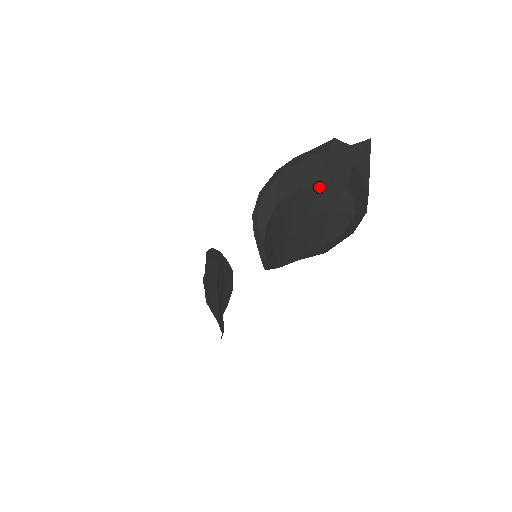
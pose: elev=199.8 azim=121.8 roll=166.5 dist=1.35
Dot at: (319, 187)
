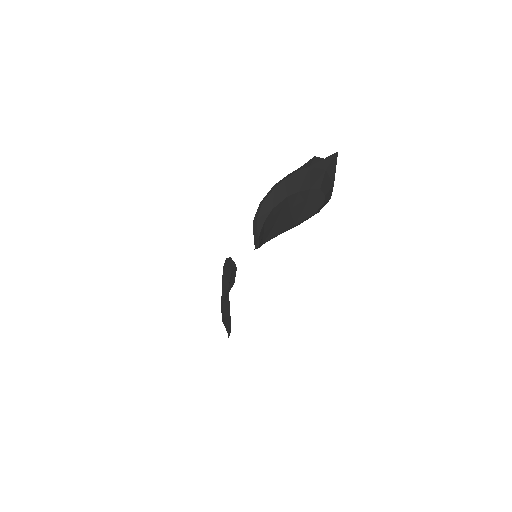
Dot at: (302, 192)
